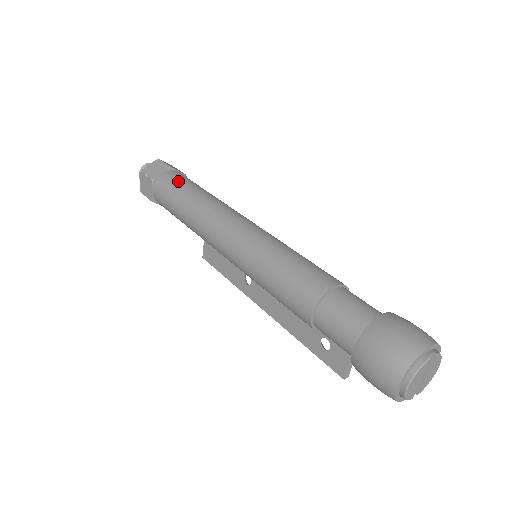
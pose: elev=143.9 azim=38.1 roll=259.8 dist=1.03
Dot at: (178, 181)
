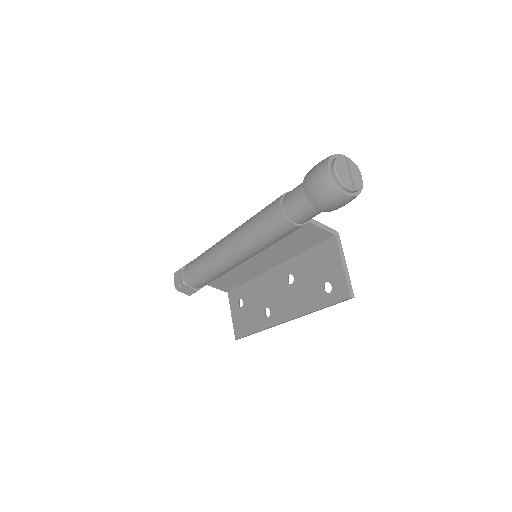
Dot at: occluded
